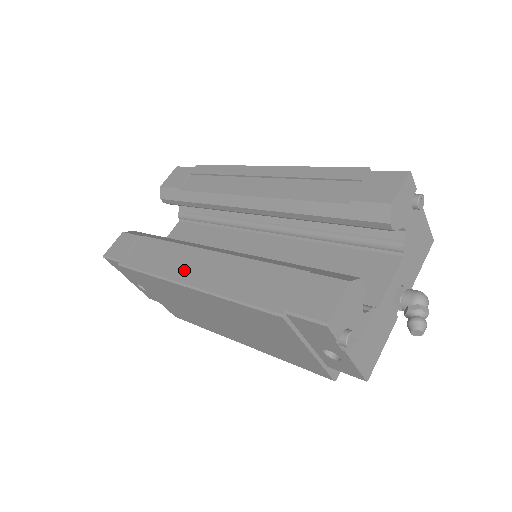
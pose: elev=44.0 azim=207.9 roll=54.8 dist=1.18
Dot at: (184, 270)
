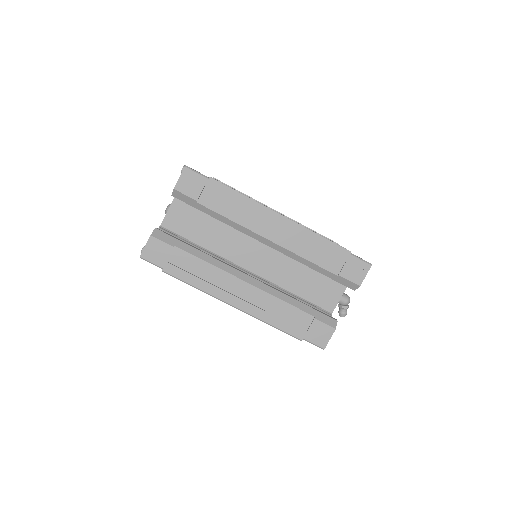
Dot at: (230, 295)
